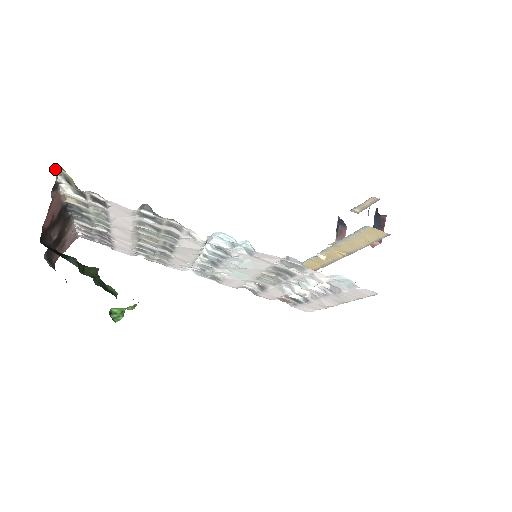
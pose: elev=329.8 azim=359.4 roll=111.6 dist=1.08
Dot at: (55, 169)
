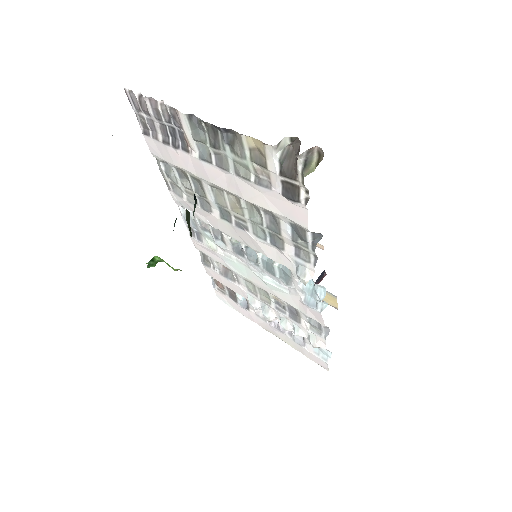
Dot at: (315, 146)
